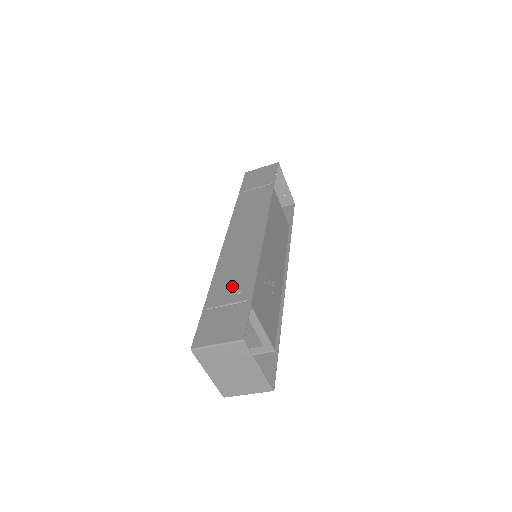
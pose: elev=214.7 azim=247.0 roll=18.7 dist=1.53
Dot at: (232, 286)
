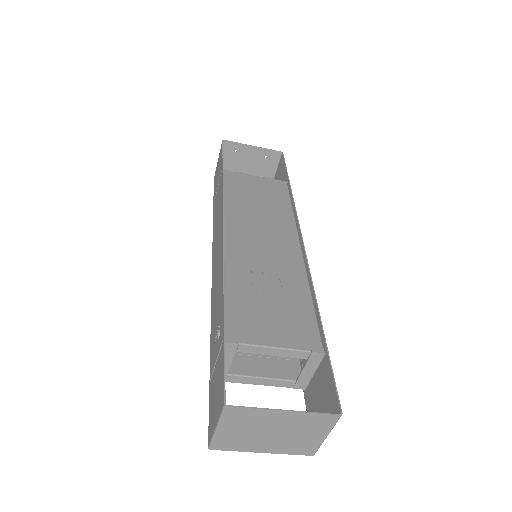
Dot at: (216, 331)
